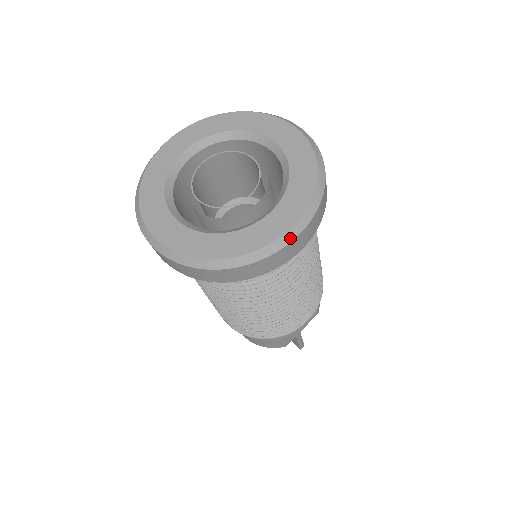
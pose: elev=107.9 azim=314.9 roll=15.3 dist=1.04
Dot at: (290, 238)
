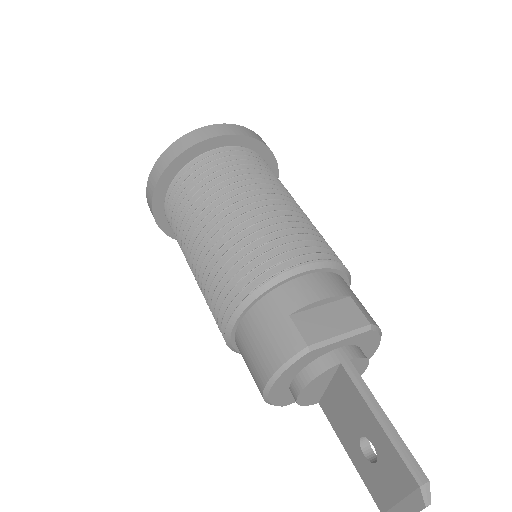
Dot at: (212, 125)
